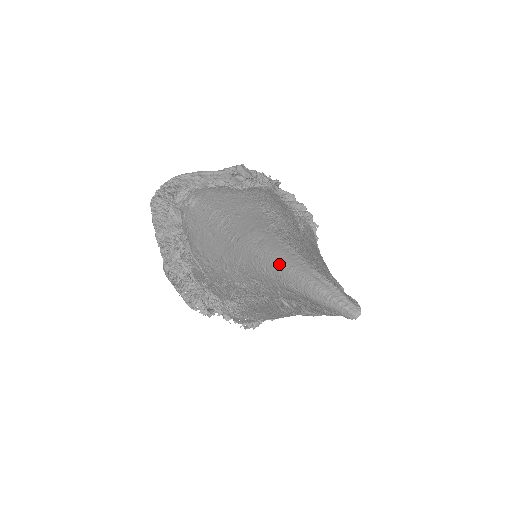
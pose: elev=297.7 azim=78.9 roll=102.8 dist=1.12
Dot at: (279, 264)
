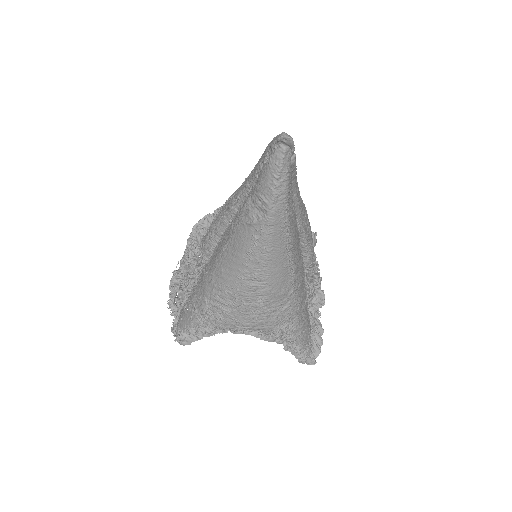
Dot at: occluded
